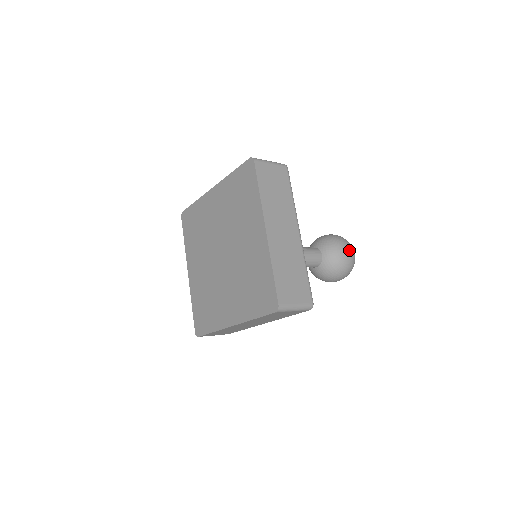
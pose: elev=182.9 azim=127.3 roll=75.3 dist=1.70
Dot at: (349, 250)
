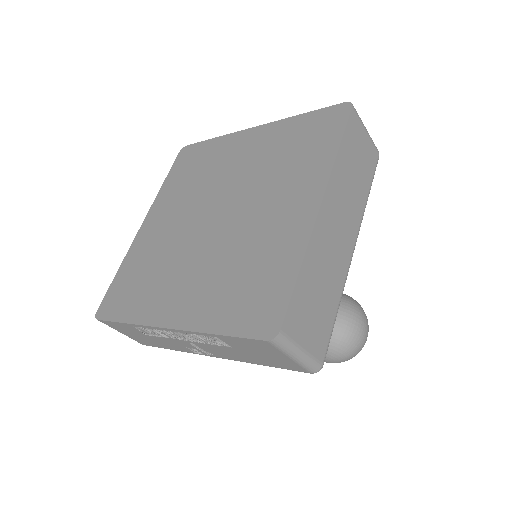
Dot at: occluded
